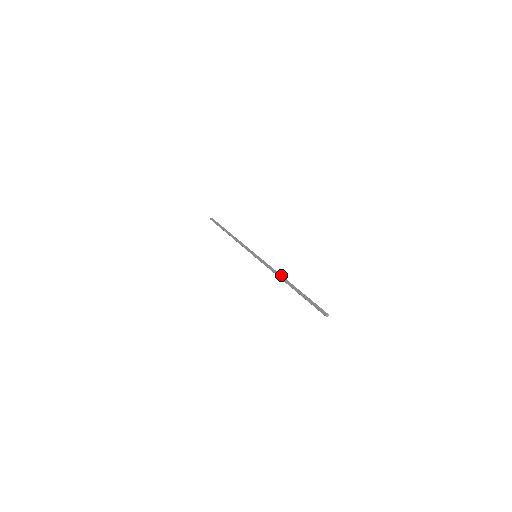
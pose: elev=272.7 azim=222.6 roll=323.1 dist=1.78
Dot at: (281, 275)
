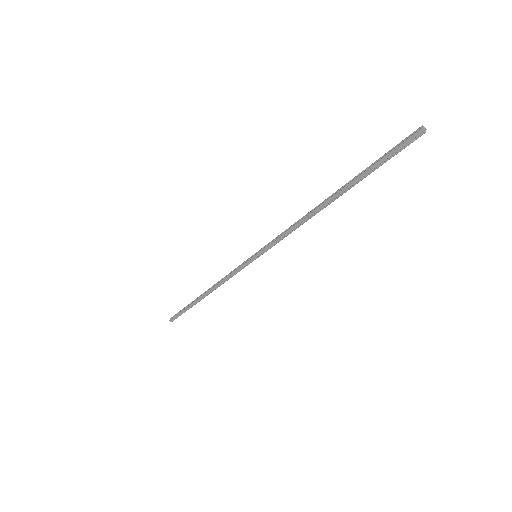
Dot at: occluded
